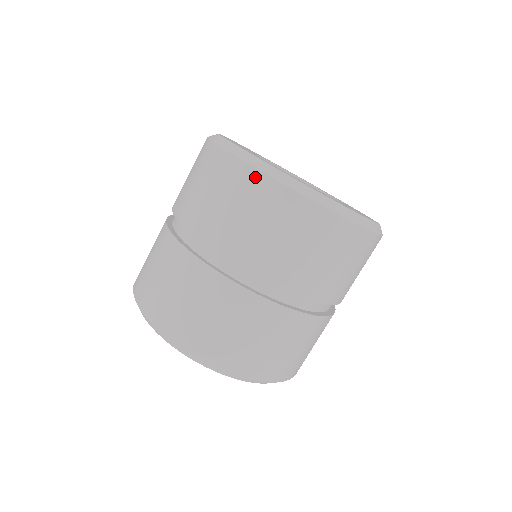
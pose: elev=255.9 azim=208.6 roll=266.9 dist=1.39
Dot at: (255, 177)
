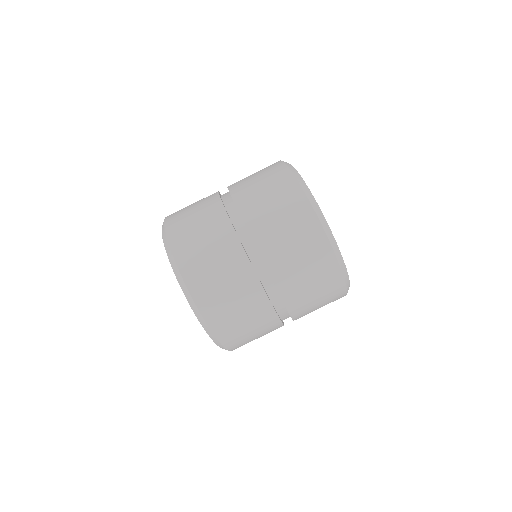
Dot at: (277, 163)
